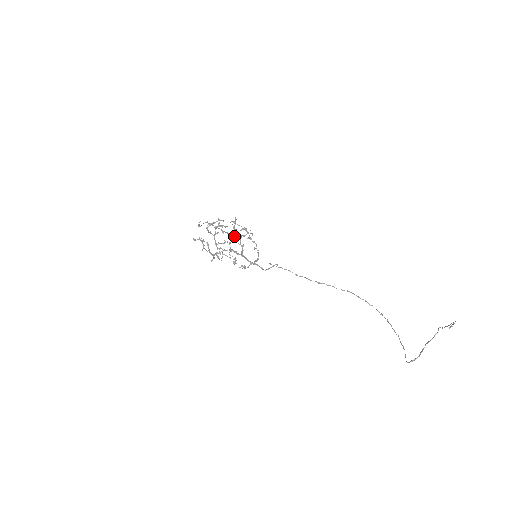
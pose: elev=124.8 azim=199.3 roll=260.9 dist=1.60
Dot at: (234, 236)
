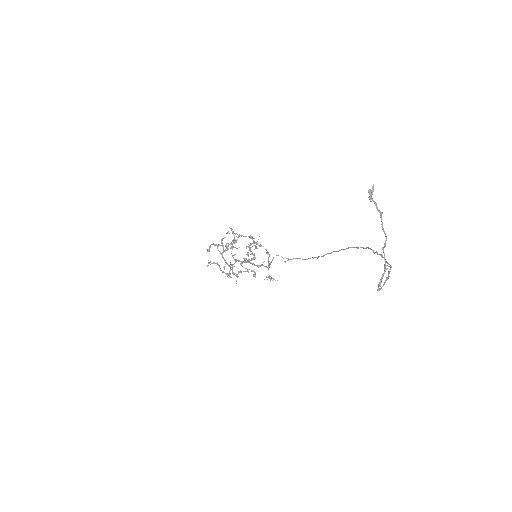
Dot at: (232, 245)
